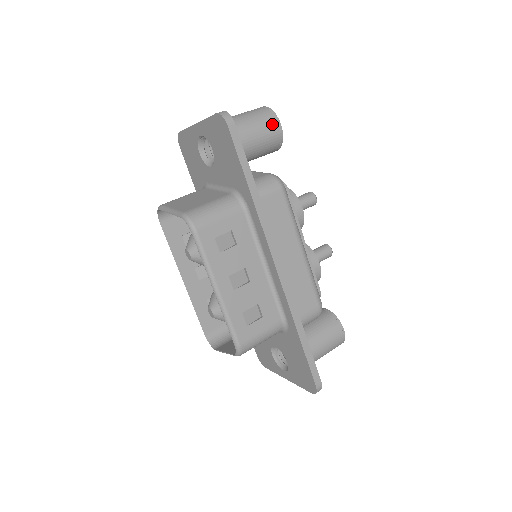
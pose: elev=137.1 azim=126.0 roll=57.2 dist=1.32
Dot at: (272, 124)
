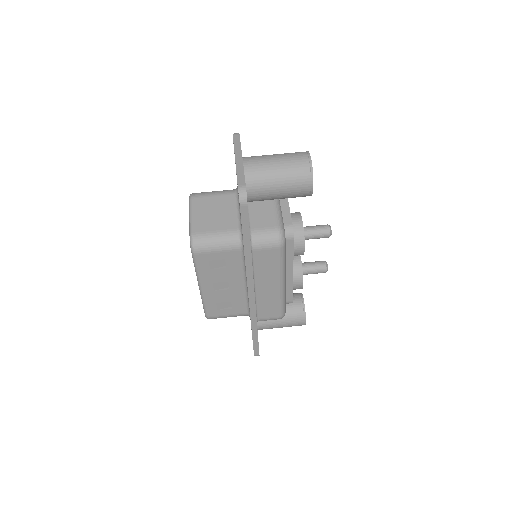
Dot at: (304, 185)
